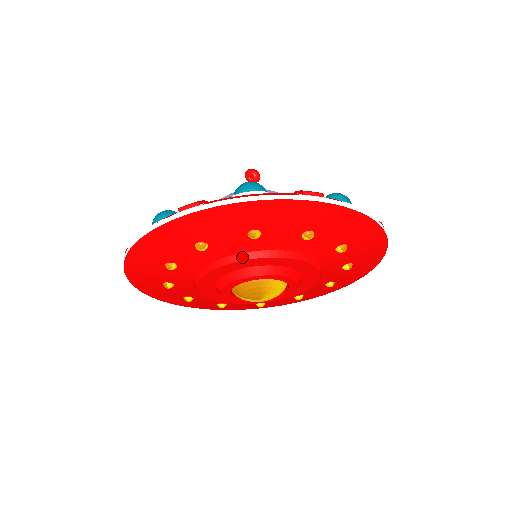
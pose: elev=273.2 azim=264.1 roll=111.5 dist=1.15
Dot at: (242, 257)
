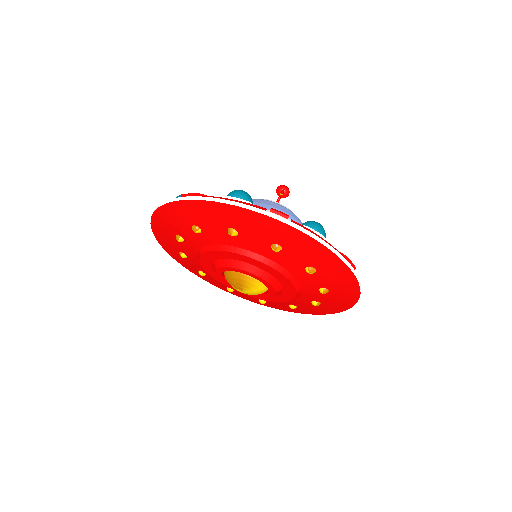
Dot at: (226, 248)
